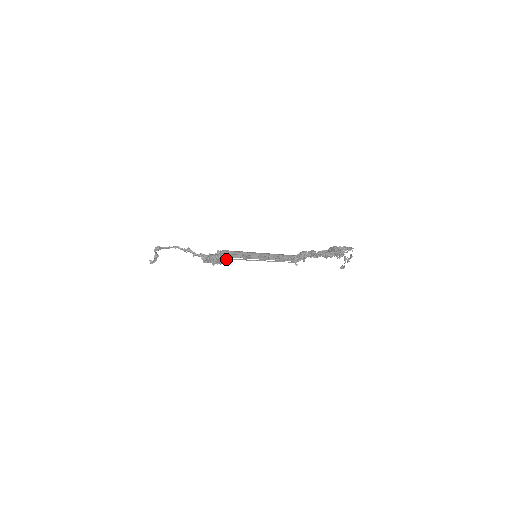
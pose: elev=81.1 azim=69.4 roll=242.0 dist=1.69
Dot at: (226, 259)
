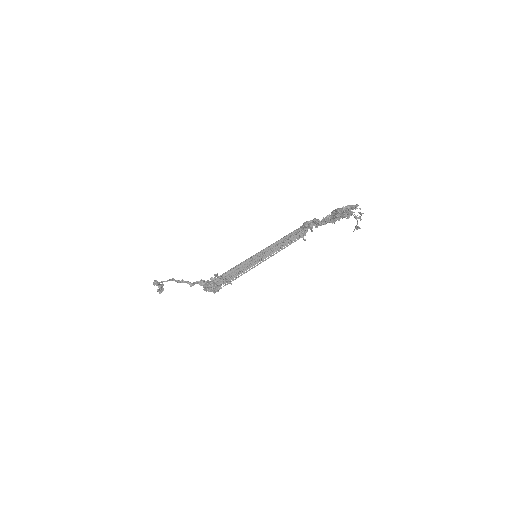
Dot at: (223, 286)
